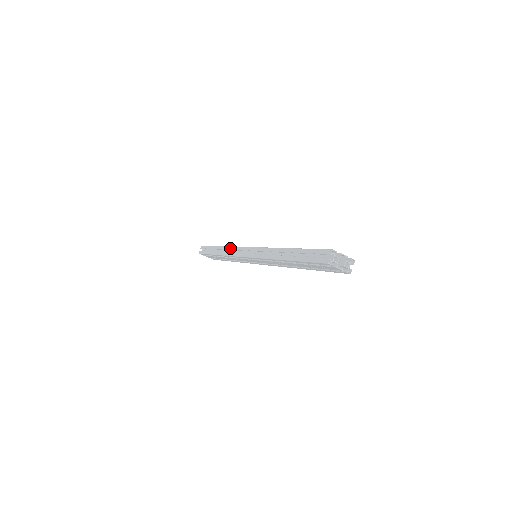
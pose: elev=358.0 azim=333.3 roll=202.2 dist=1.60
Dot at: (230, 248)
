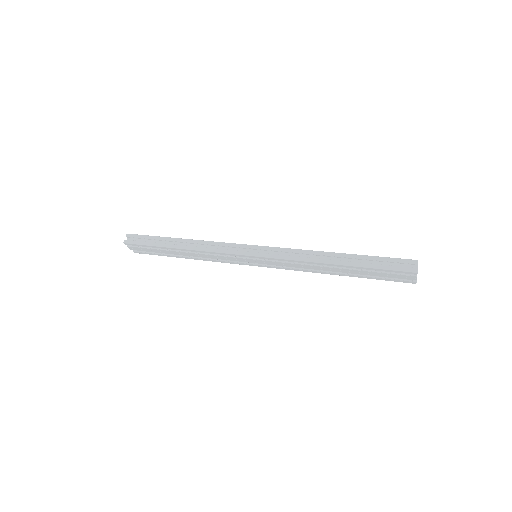
Dot at: (210, 243)
